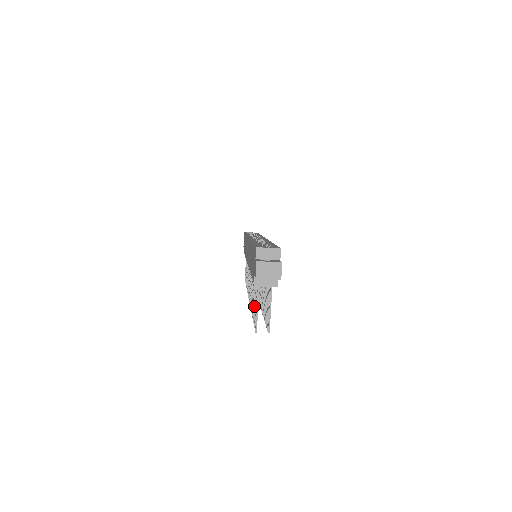
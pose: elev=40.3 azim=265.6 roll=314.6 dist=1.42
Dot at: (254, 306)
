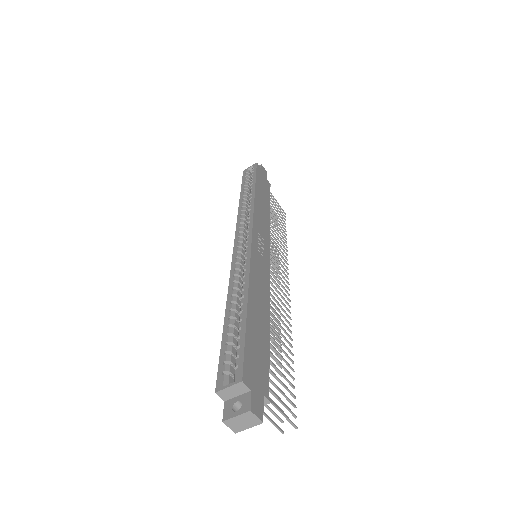
Dot at: occluded
